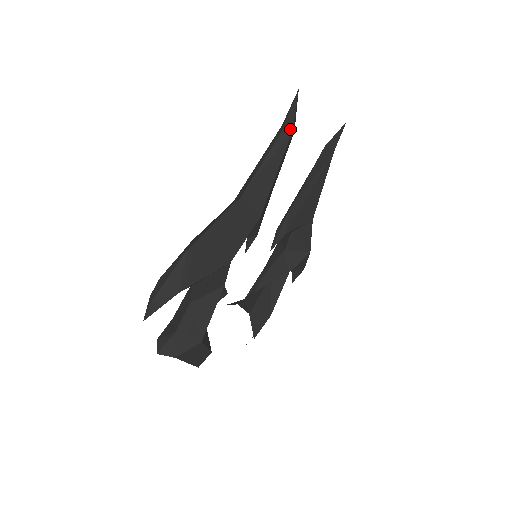
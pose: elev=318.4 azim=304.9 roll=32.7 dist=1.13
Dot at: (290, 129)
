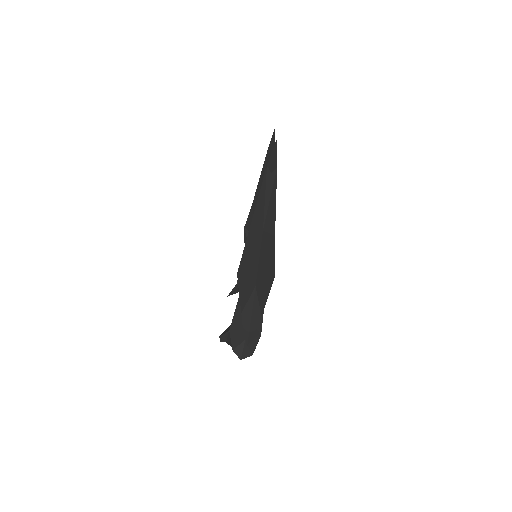
Dot at: (275, 167)
